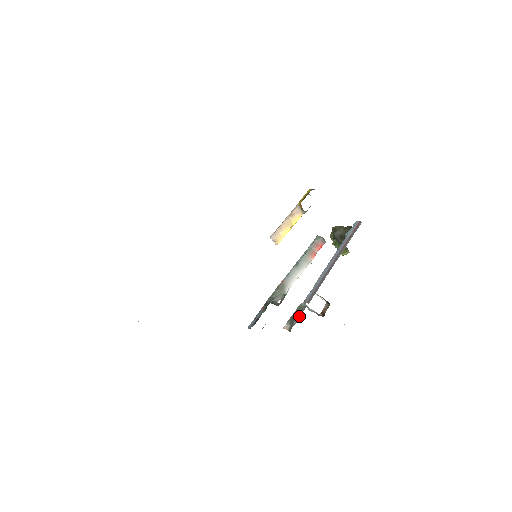
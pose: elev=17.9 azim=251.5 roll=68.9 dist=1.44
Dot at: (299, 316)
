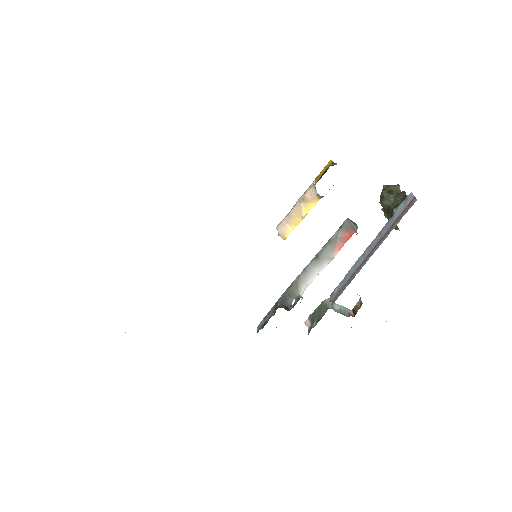
Dot at: (320, 318)
